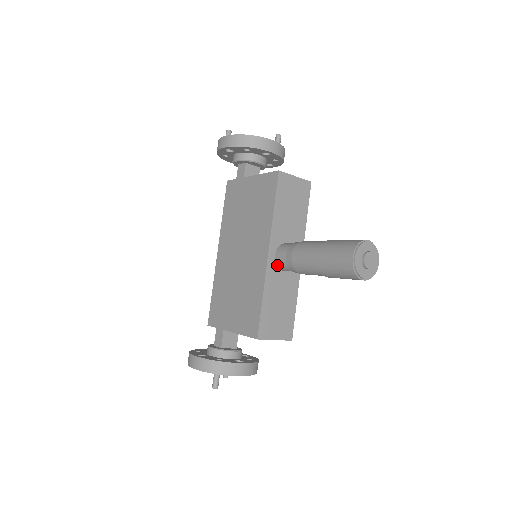
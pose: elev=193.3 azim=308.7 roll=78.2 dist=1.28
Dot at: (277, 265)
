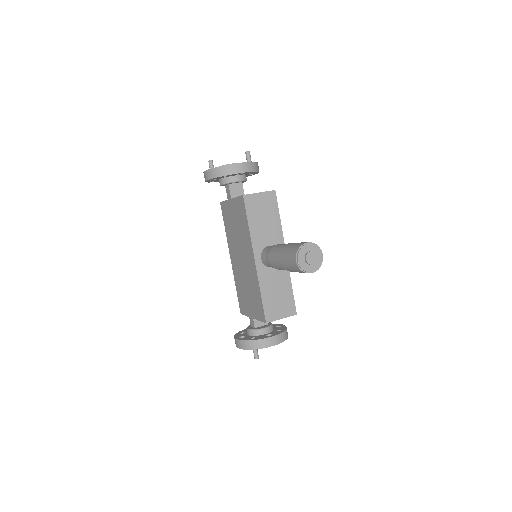
Dot at: (265, 265)
